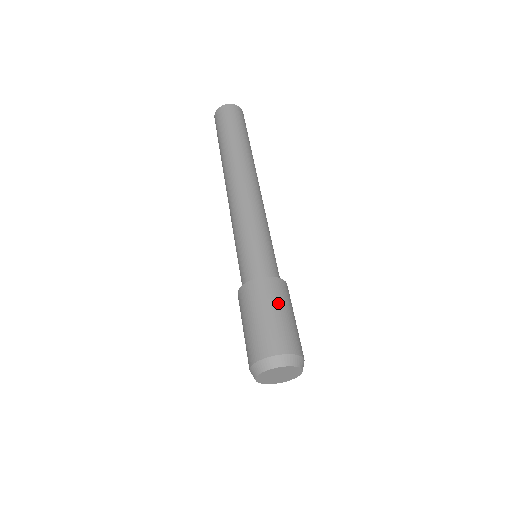
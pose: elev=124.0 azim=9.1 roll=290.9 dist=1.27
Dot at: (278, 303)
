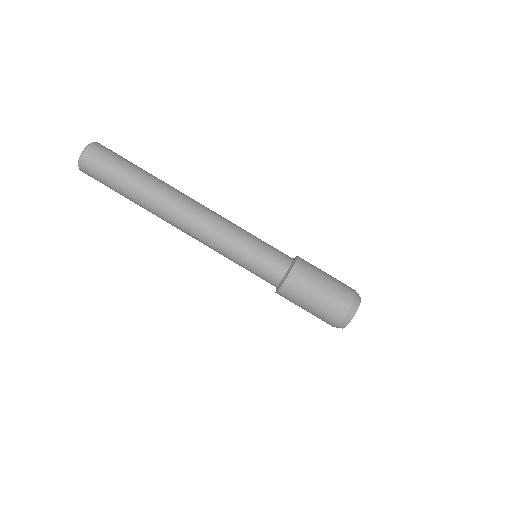
Dot at: (305, 297)
